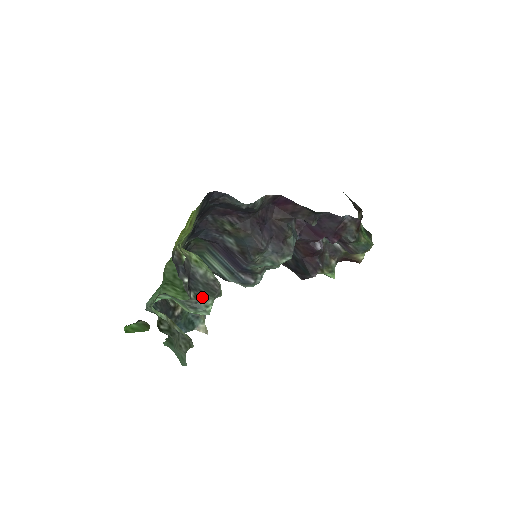
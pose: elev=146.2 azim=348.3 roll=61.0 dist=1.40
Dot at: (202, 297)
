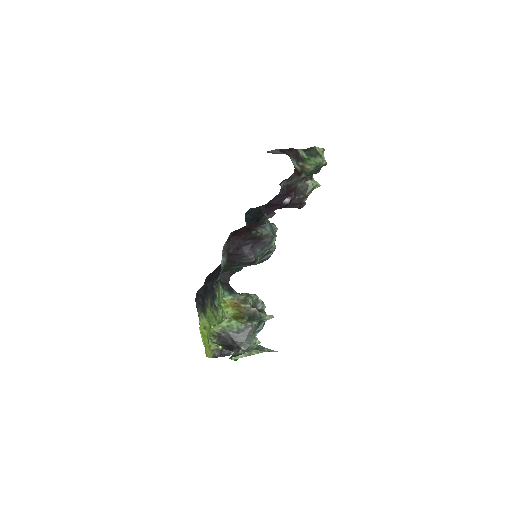
Dot at: (248, 343)
